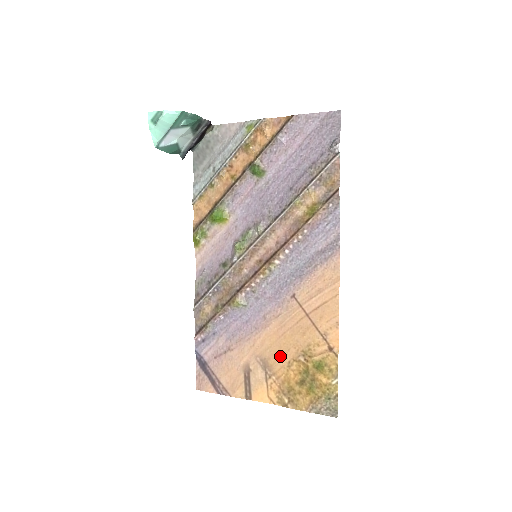
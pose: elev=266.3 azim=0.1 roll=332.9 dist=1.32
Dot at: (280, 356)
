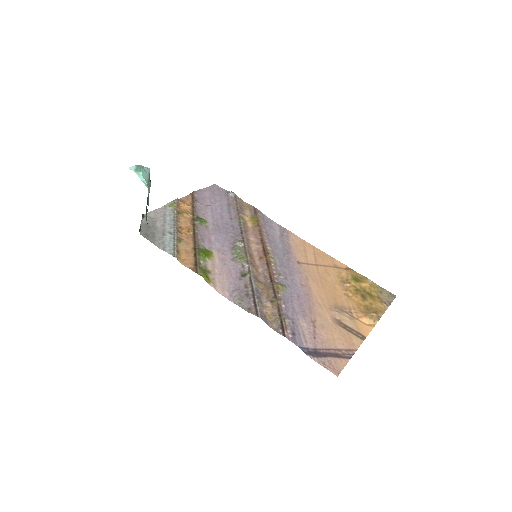
Dot at: (338, 296)
